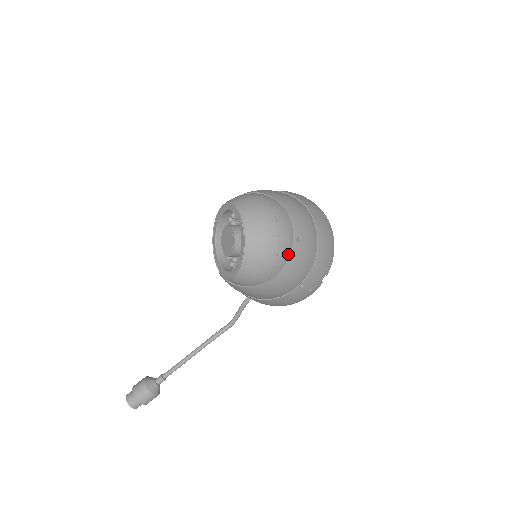
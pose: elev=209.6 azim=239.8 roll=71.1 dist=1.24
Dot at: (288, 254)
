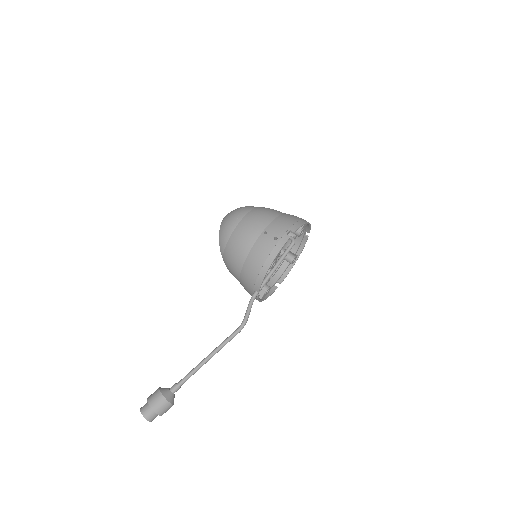
Dot at: (250, 212)
